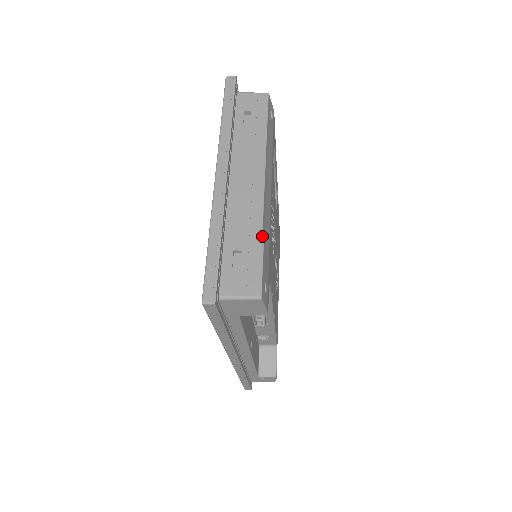
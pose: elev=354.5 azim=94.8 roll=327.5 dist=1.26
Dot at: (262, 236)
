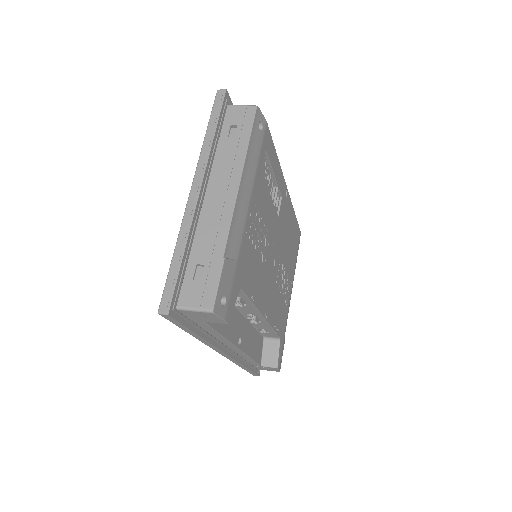
Dot at: (224, 252)
